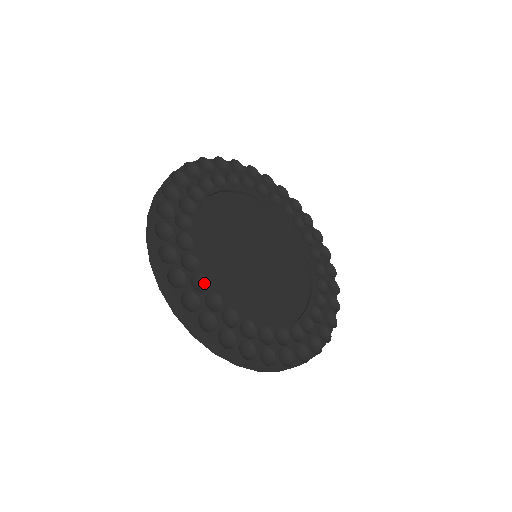
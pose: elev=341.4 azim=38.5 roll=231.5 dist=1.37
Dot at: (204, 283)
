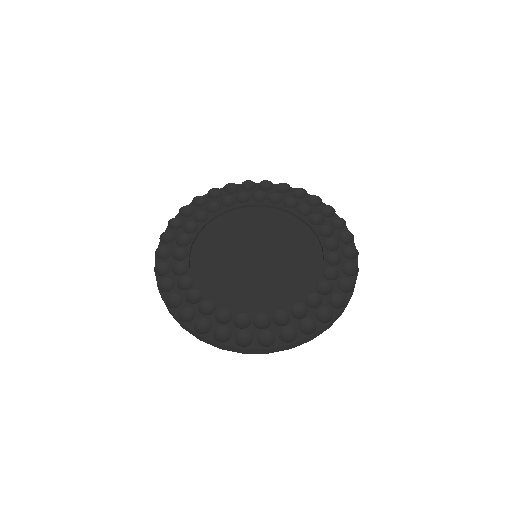
Dot at: (212, 305)
